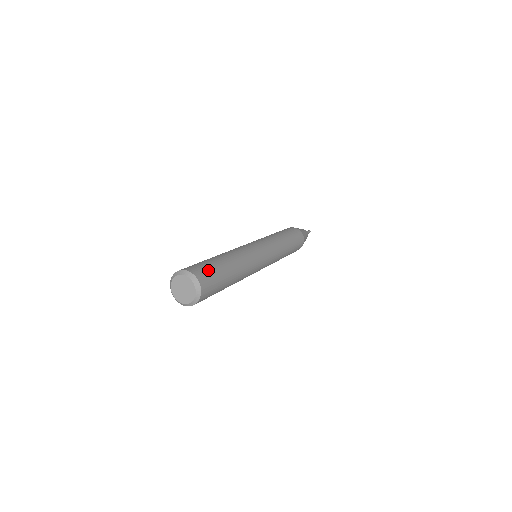
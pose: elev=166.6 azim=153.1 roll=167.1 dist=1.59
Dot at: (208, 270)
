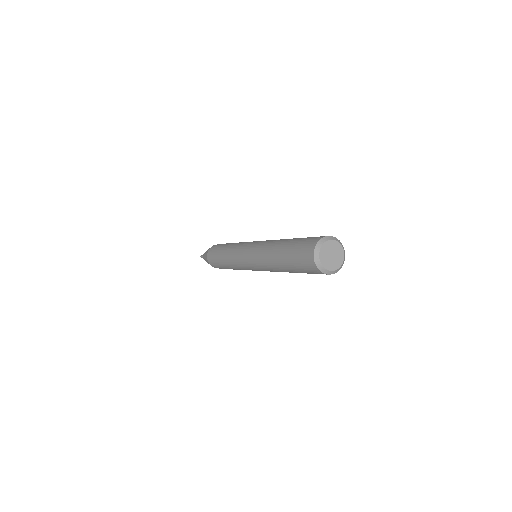
Dot at: occluded
